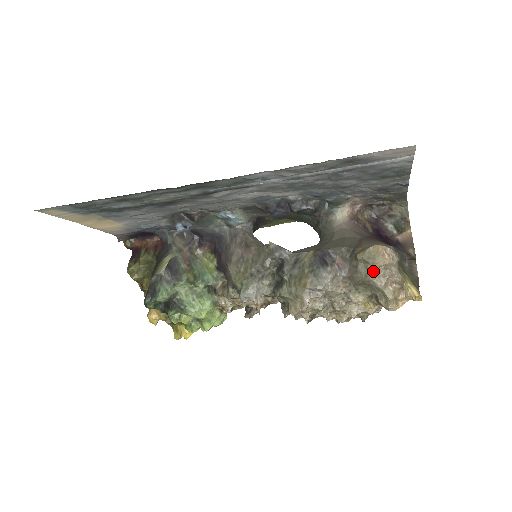
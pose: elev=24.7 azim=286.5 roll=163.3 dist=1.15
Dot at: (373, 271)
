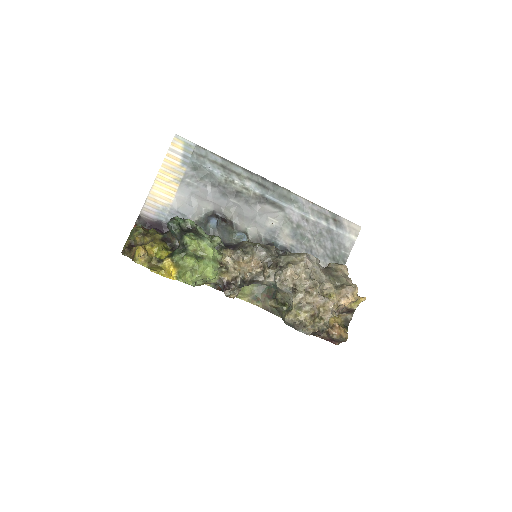
Dot at: (340, 270)
